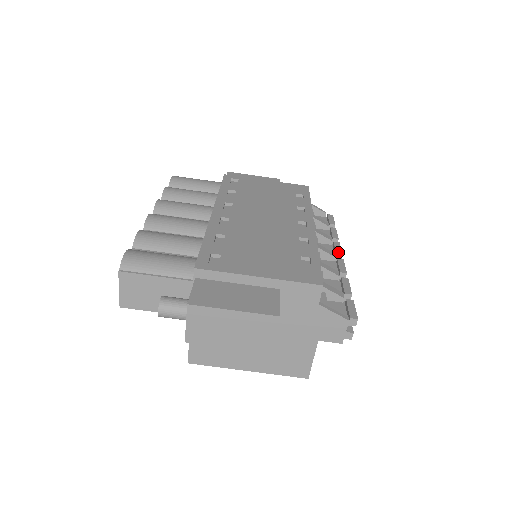
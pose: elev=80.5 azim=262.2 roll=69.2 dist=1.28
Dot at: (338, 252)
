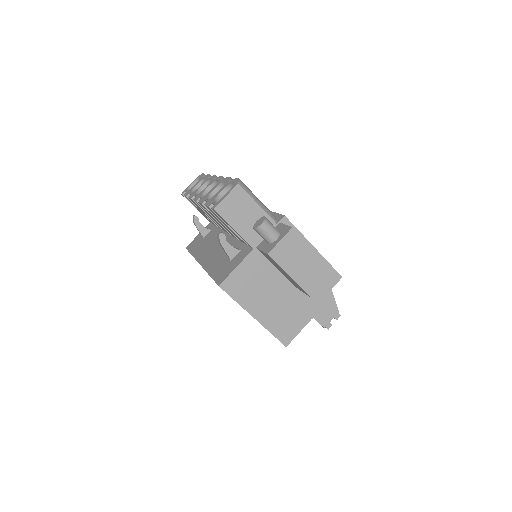
Dot at: occluded
